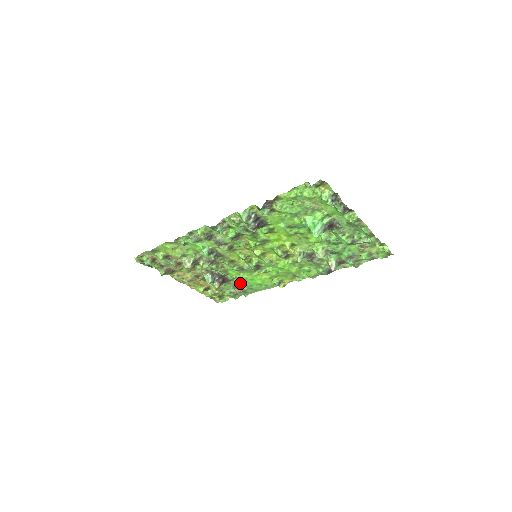
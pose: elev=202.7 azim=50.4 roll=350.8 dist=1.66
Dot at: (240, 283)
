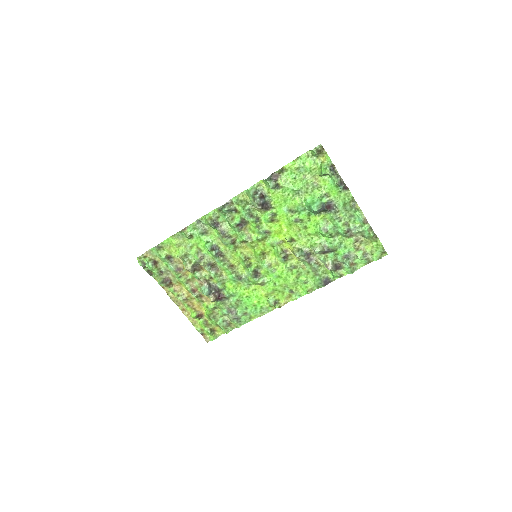
Dot at: (235, 303)
